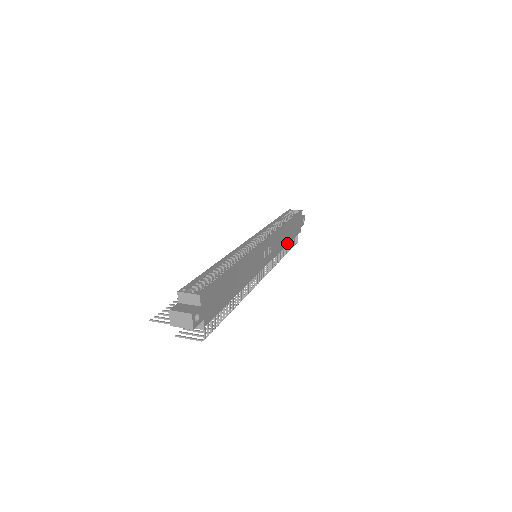
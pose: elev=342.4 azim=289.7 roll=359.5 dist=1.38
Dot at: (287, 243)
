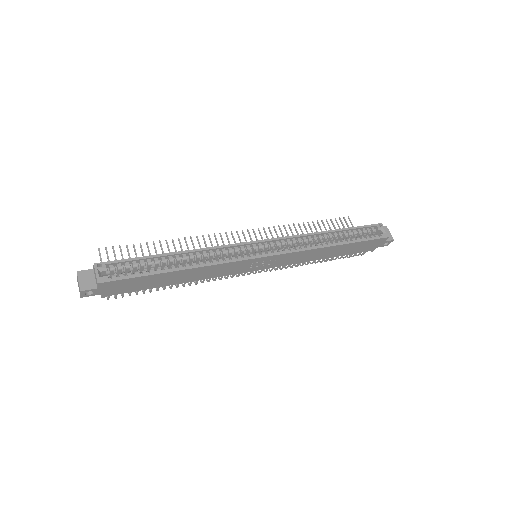
Dot at: (325, 258)
